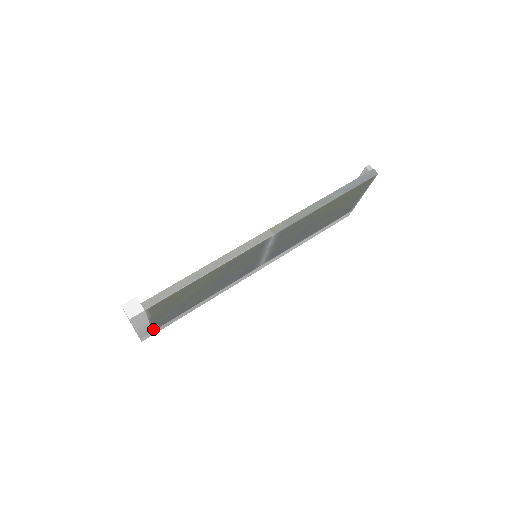
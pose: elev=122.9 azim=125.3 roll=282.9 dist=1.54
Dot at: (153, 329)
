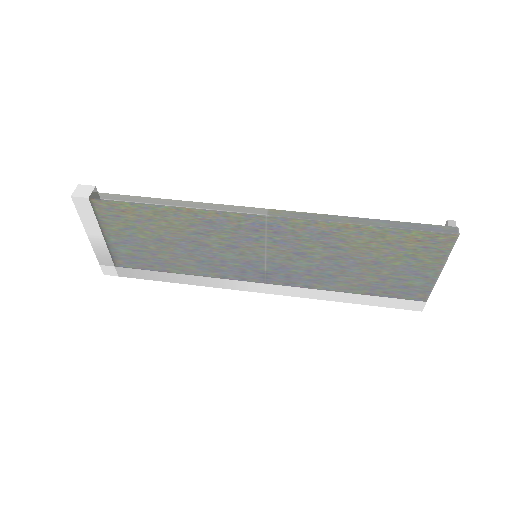
Dot at: (115, 262)
